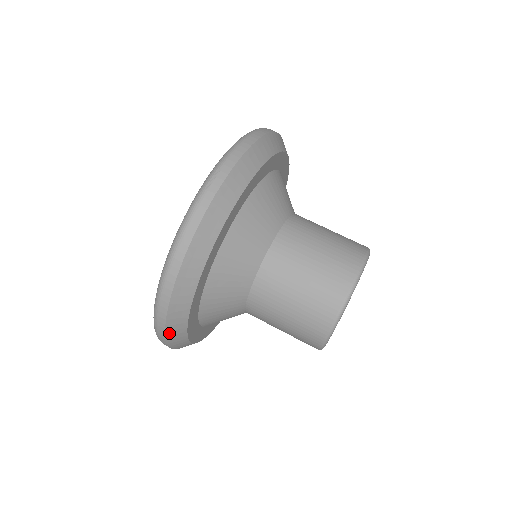
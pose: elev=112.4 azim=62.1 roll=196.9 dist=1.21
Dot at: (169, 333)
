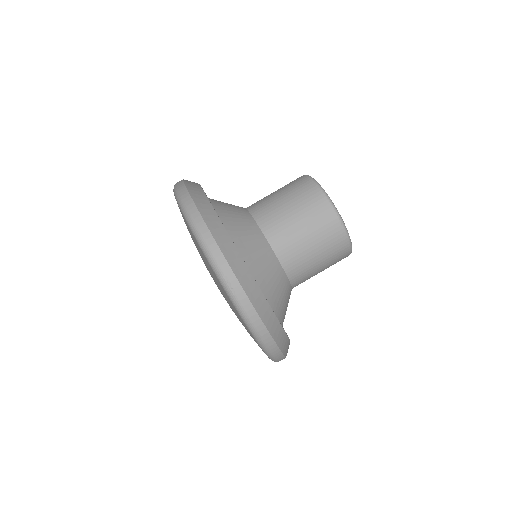
Dot at: occluded
